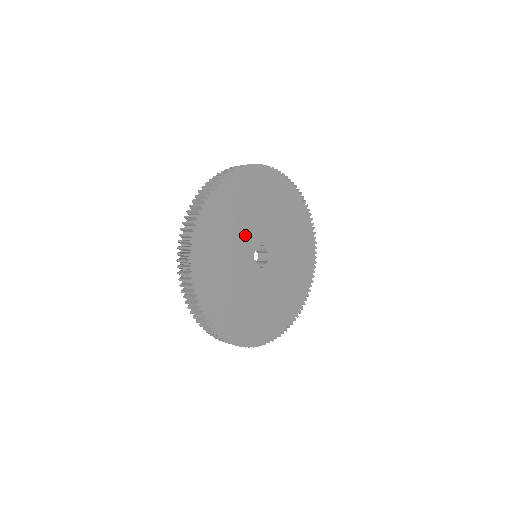
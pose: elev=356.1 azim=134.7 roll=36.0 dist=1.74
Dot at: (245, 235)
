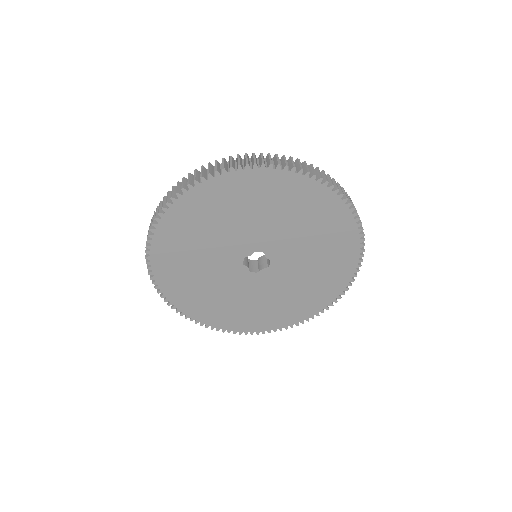
Dot at: (229, 241)
